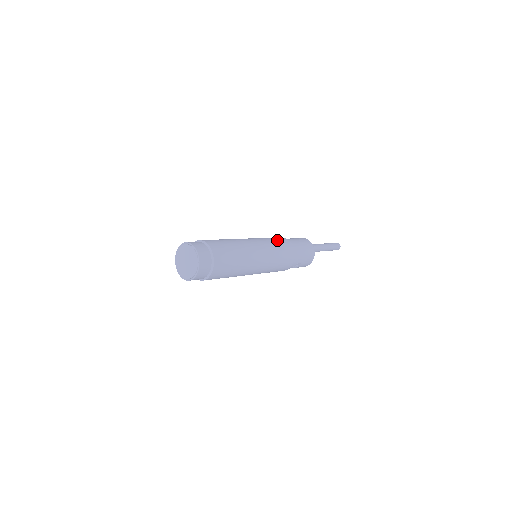
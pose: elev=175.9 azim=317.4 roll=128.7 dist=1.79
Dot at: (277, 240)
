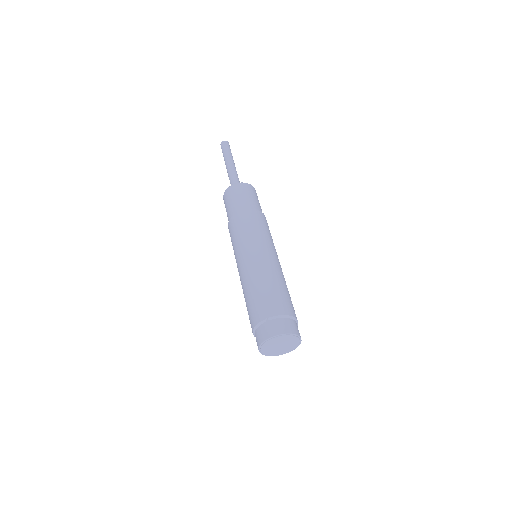
Dot at: (265, 226)
